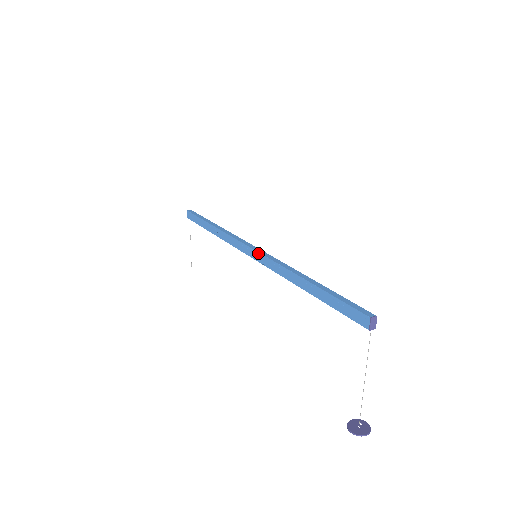
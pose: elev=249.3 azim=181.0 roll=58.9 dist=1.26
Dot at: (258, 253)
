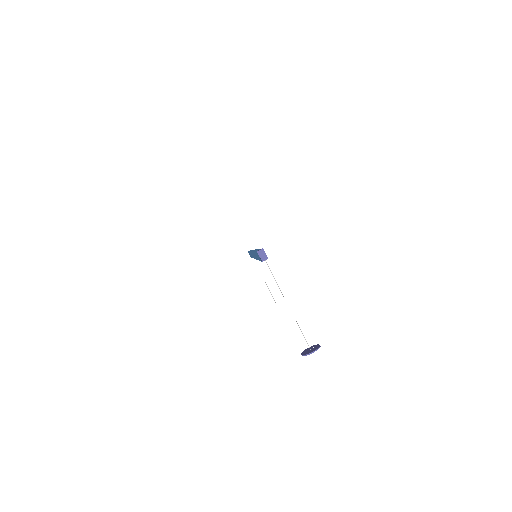
Dot at: occluded
